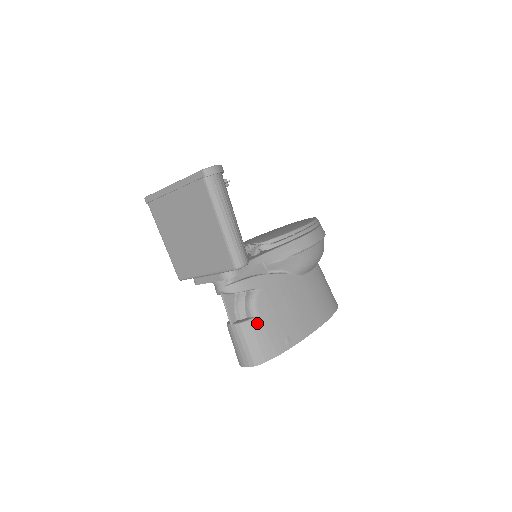
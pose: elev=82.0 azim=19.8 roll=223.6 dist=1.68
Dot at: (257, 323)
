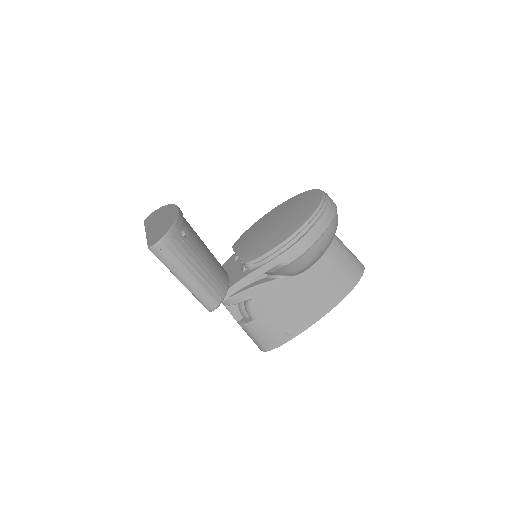
Dot at: (256, 325)
